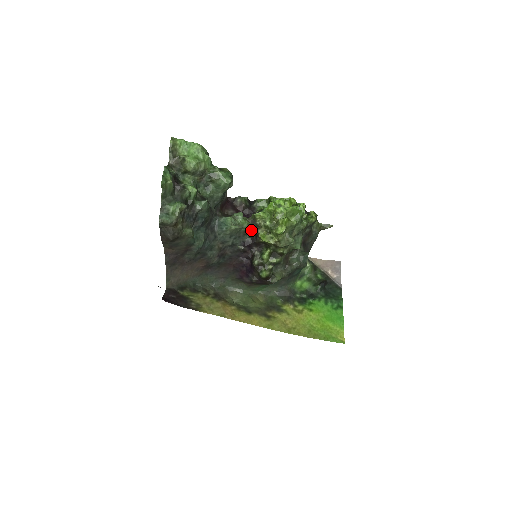
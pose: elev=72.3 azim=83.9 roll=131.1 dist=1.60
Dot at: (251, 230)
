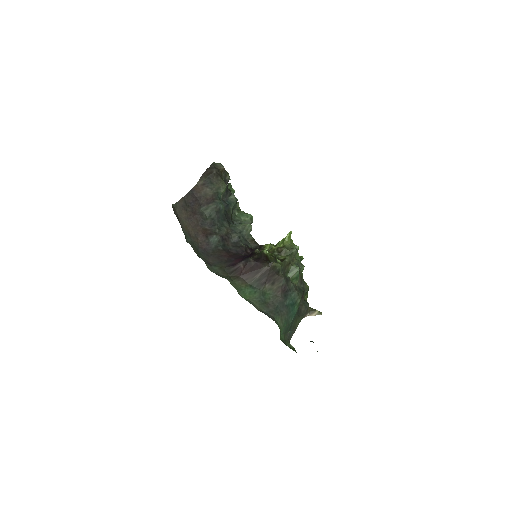
Dot at: (257, 244)
